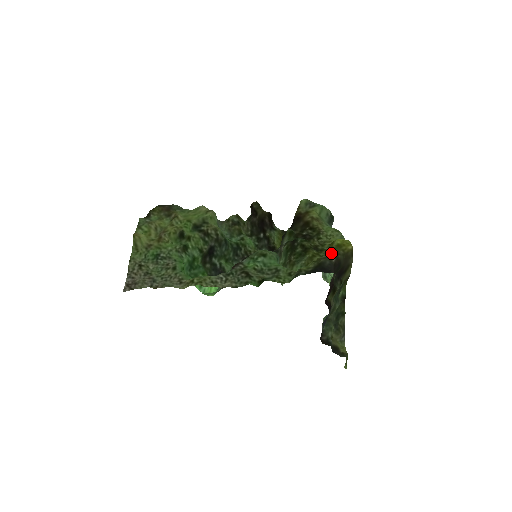
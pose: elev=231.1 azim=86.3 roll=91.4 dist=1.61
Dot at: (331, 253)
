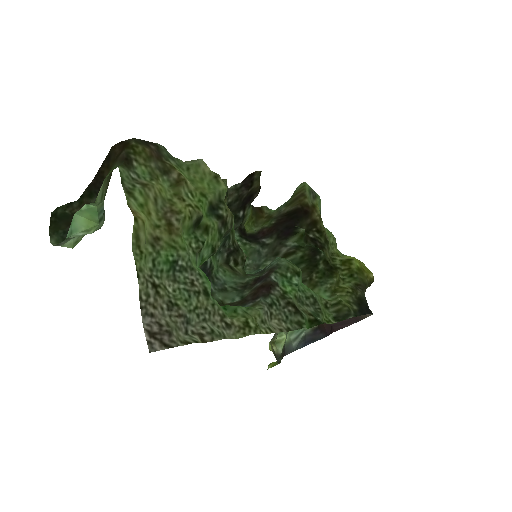
Dot at: (359, 281)
